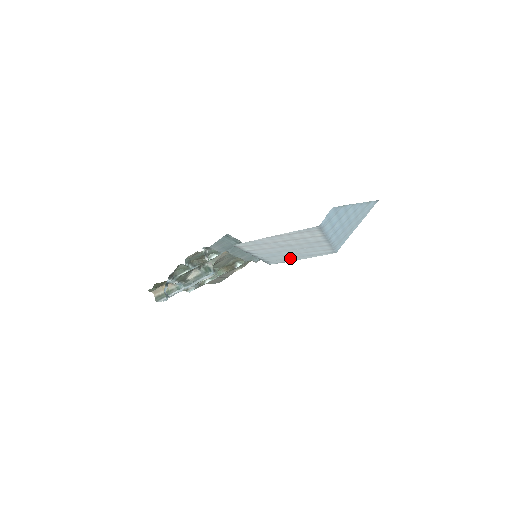
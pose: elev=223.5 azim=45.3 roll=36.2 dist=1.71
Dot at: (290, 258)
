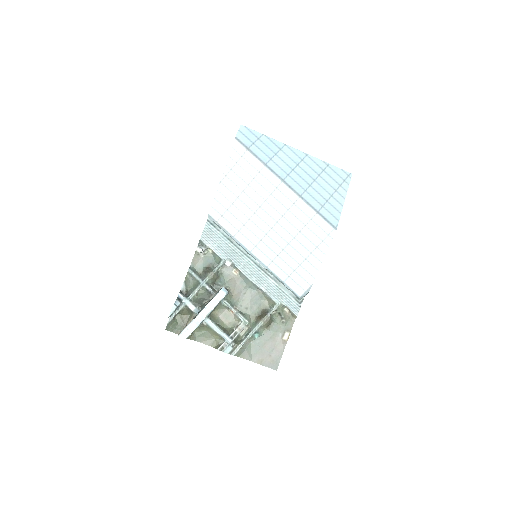
Dot at: (302, 264)
